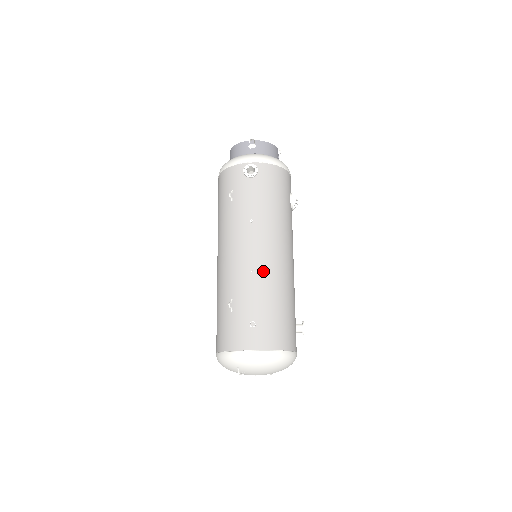
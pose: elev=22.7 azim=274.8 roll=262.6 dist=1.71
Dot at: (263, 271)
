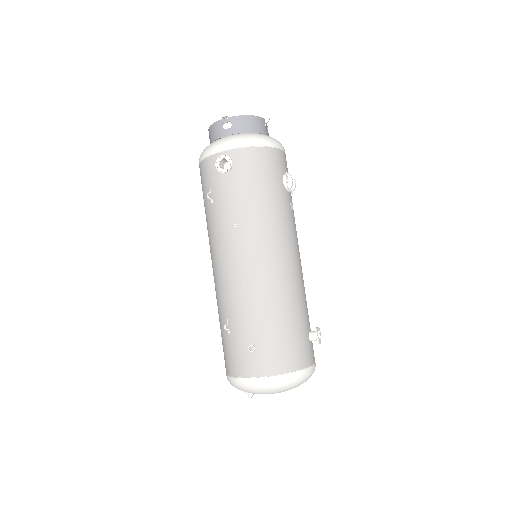
Dot at: (256, 285)
